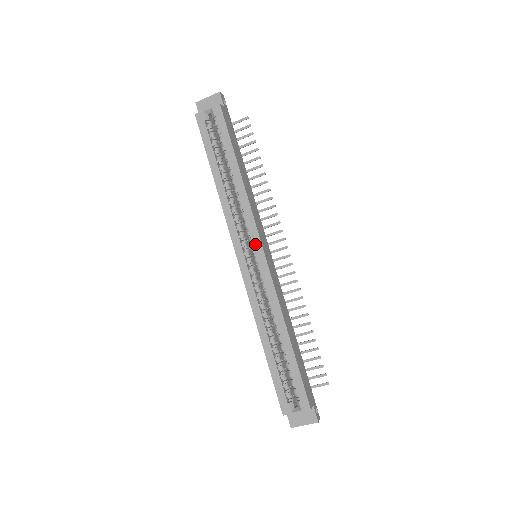
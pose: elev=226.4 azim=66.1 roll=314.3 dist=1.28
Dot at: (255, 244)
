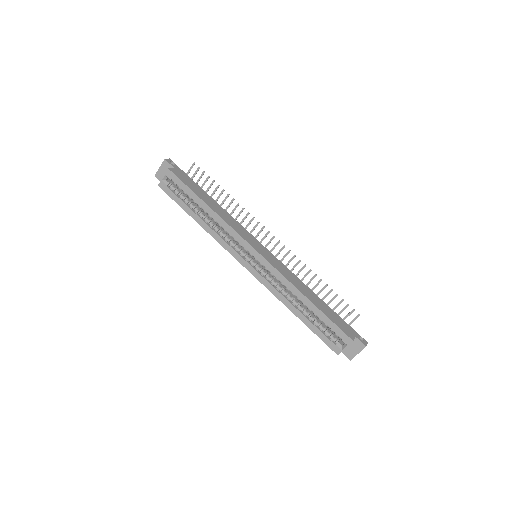
Dot at: (248, 250)
